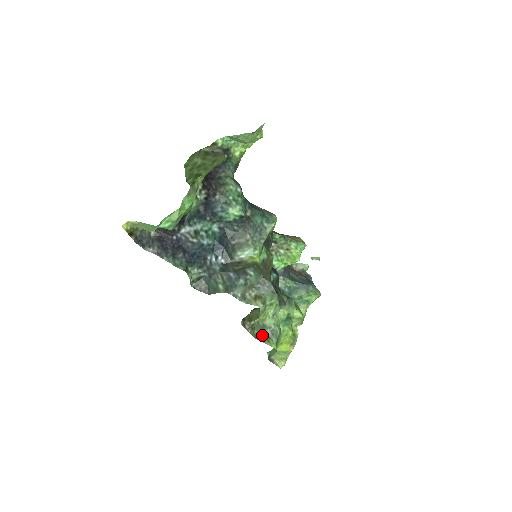
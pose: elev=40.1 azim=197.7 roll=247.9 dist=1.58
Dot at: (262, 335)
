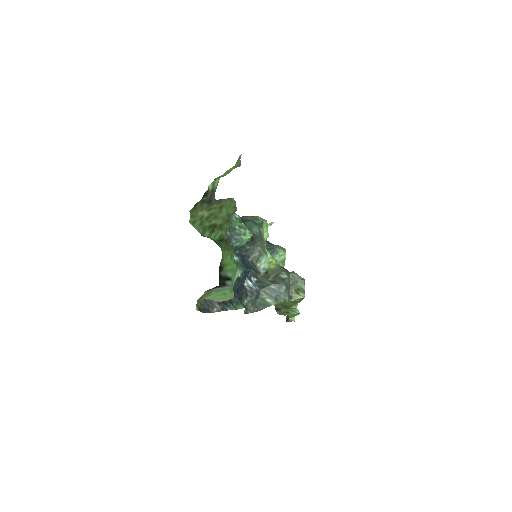
Dot at: (286, 310)
